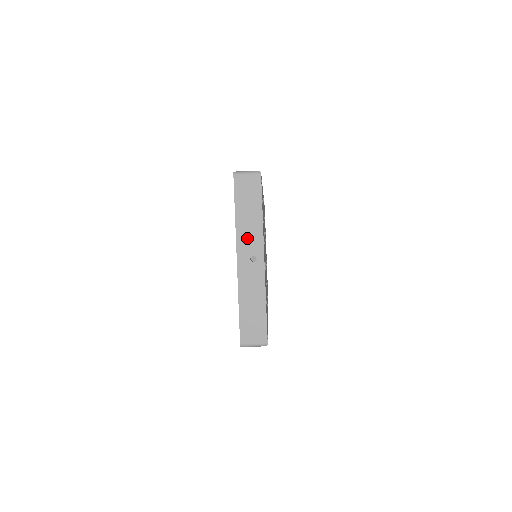
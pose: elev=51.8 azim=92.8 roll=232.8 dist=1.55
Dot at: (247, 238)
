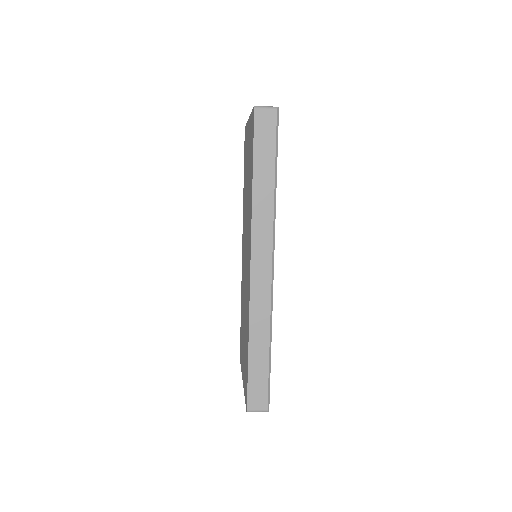
Dot at: occluded
